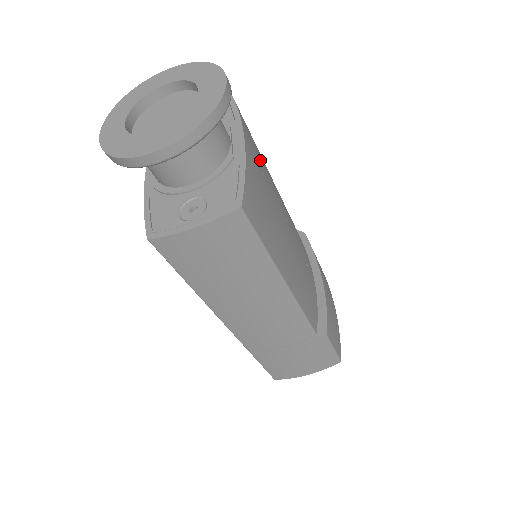
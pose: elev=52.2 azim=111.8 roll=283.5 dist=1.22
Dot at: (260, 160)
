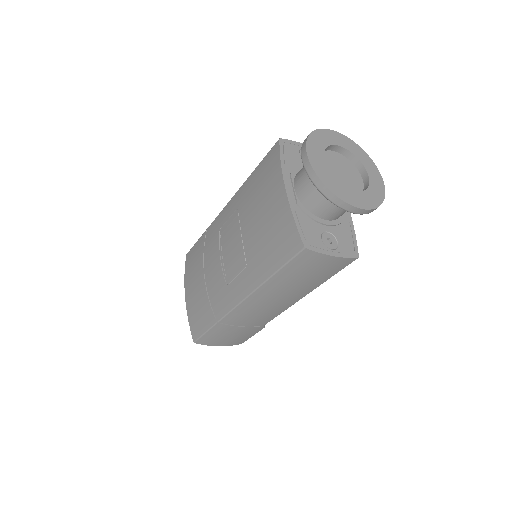
Dot at: occluded
